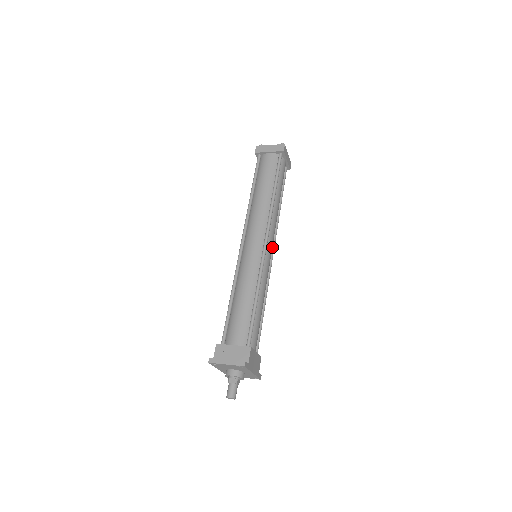
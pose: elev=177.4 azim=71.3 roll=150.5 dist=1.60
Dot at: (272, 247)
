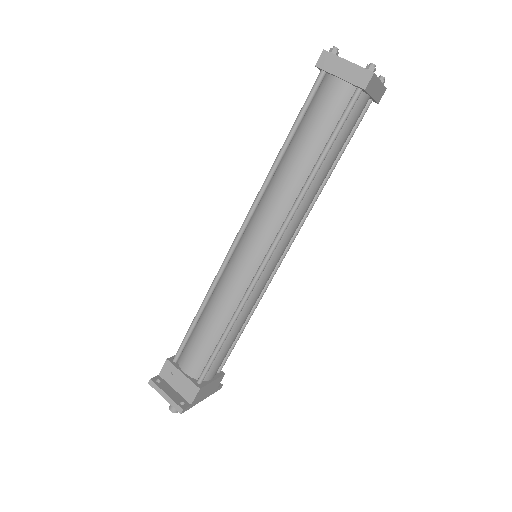
Dot at: occluded
